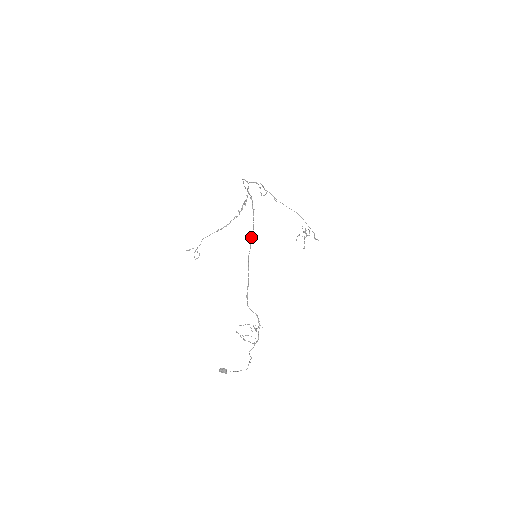
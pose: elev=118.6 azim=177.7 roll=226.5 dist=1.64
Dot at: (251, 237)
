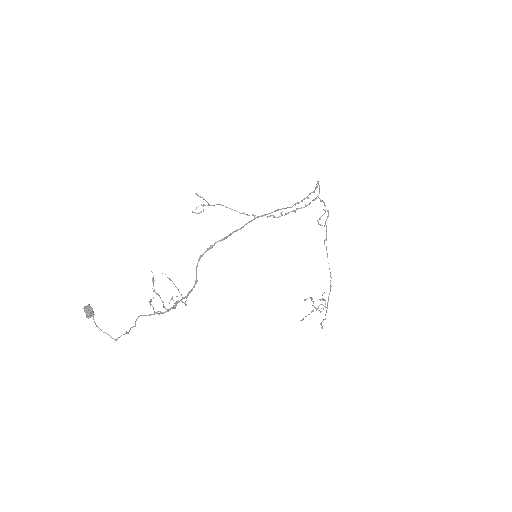
Dot at: (280, 209)
